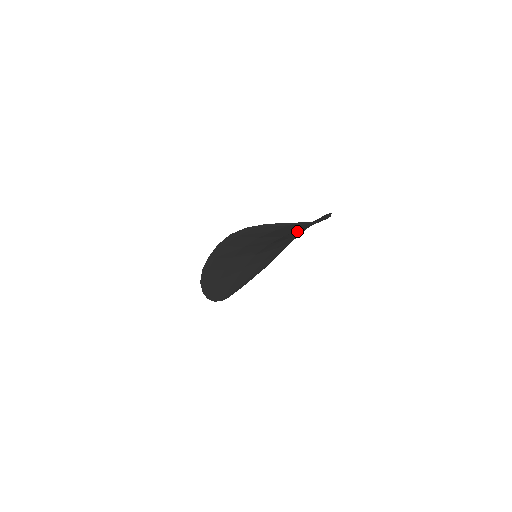
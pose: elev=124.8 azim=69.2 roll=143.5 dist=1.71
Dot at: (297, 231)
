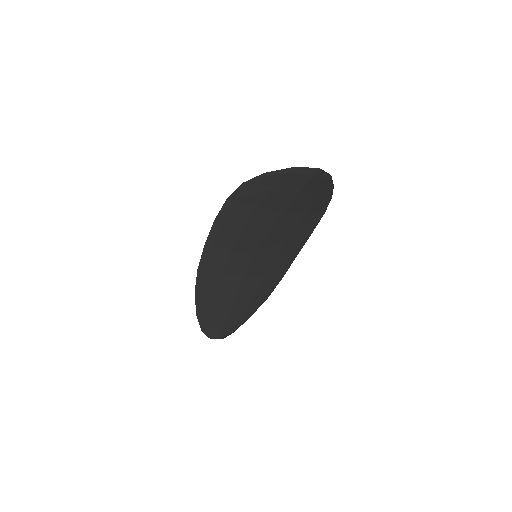
Dot at: (299, 213)
